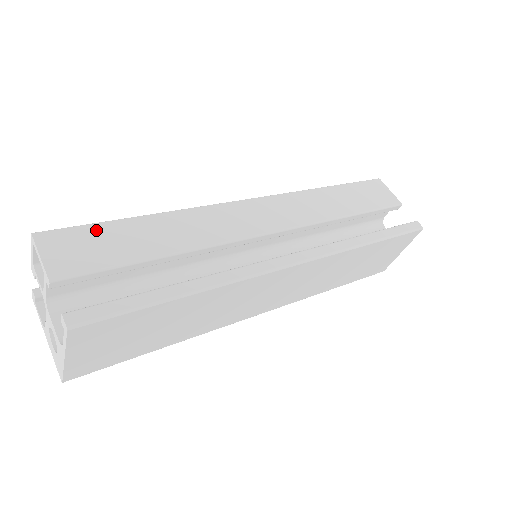
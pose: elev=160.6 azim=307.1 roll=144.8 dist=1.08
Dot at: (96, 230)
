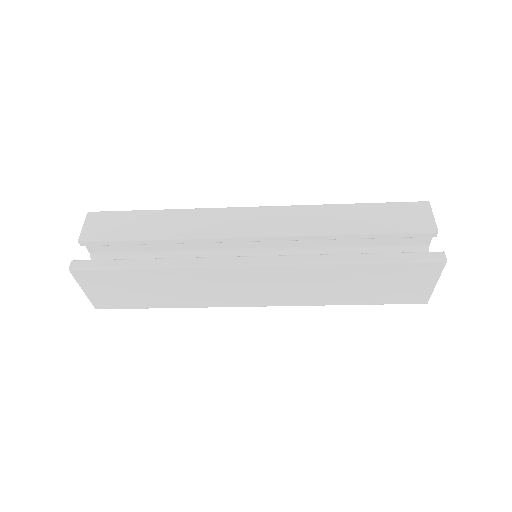
Dot at: (123, 215)
